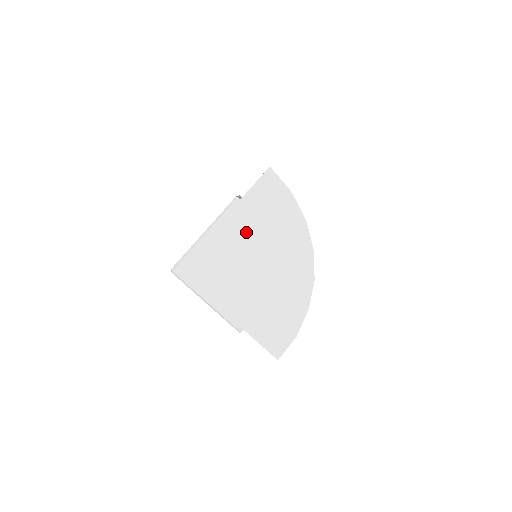
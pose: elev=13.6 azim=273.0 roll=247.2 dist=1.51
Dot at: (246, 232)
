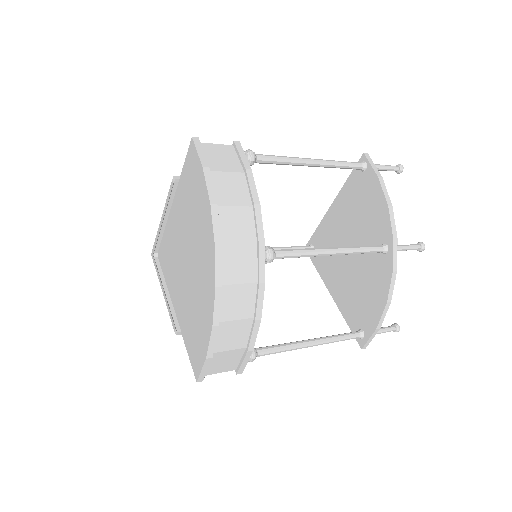
Dot at: (182, 217)
